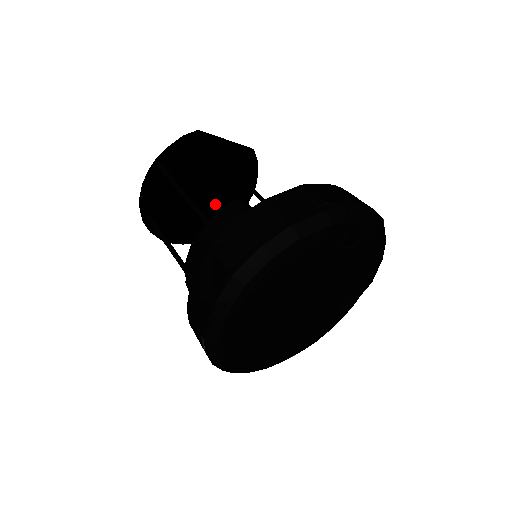
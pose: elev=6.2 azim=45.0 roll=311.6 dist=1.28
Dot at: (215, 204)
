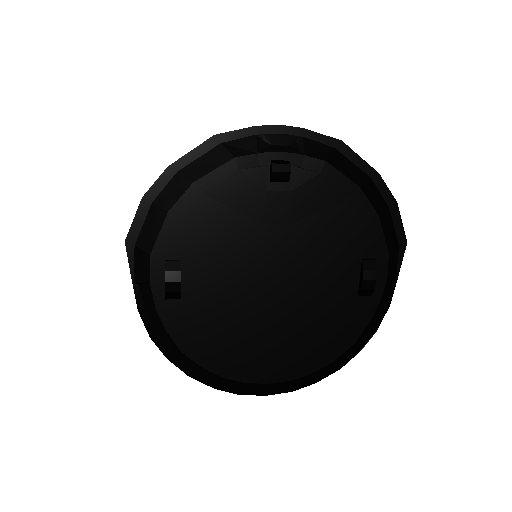
Dot at: occluded
